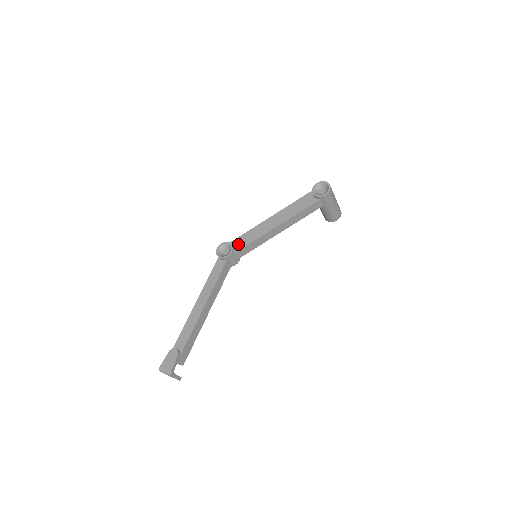
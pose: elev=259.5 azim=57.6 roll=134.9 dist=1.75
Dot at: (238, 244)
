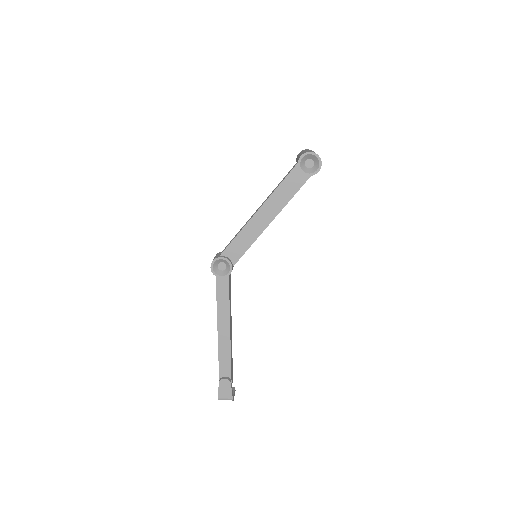
Dot at: (233, 254)
